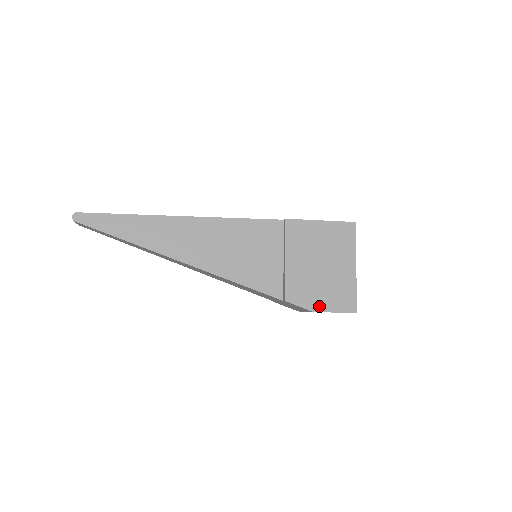
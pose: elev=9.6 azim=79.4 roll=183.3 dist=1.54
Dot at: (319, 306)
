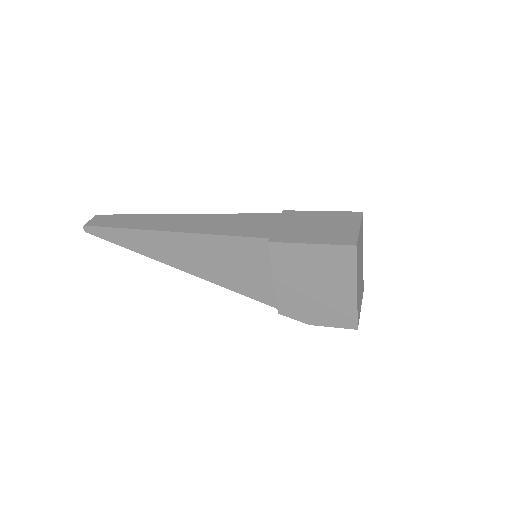
Dot at: (314, 321)
